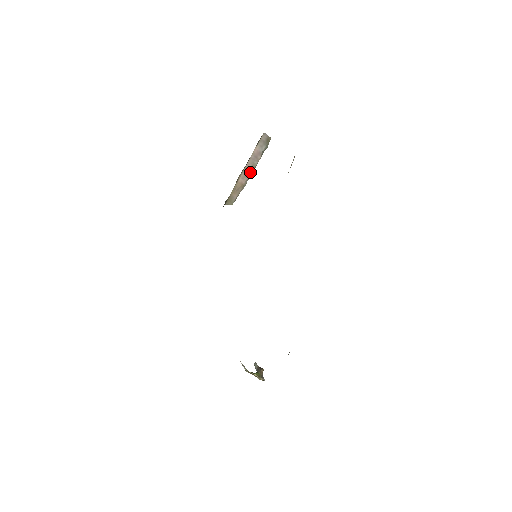
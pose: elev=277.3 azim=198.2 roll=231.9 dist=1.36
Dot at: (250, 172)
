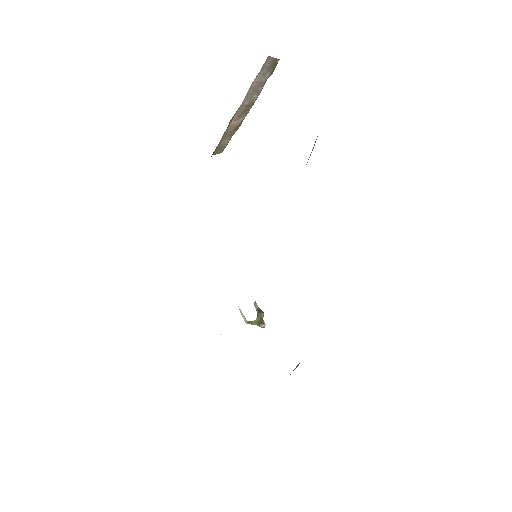
Dot at: (247, 110)
